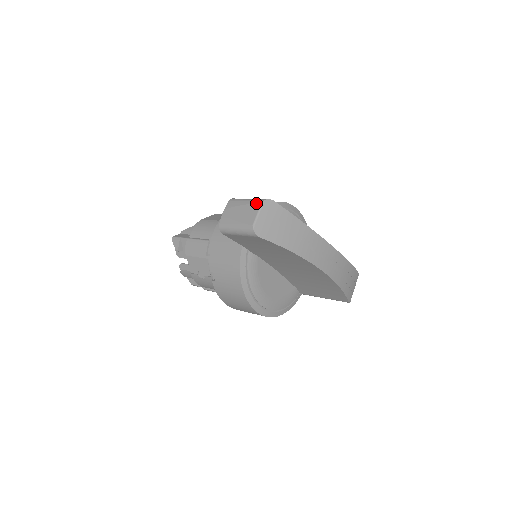
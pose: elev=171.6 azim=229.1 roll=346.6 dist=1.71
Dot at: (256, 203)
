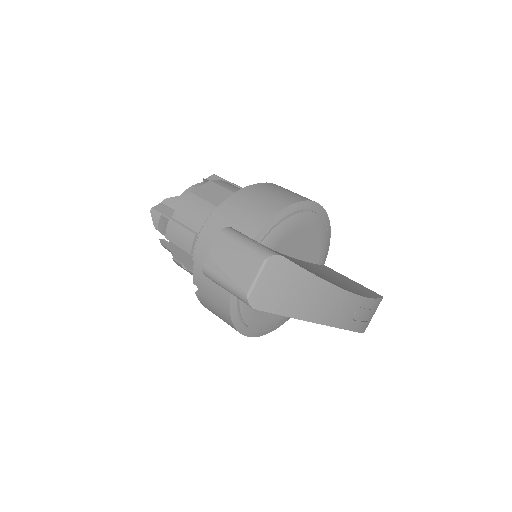
Dot at: (256, 258)
